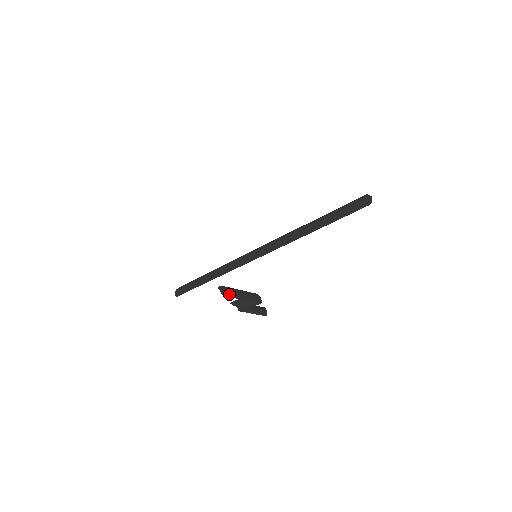
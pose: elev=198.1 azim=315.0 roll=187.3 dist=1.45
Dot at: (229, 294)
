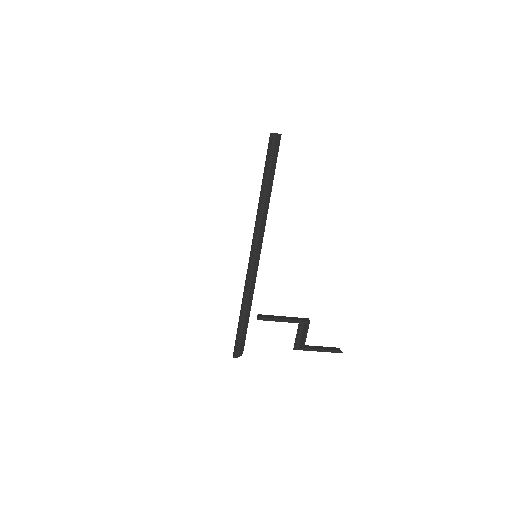
Dot at: (266, 317)
